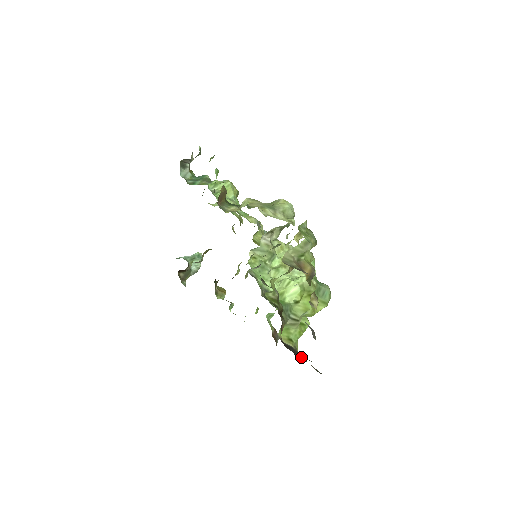
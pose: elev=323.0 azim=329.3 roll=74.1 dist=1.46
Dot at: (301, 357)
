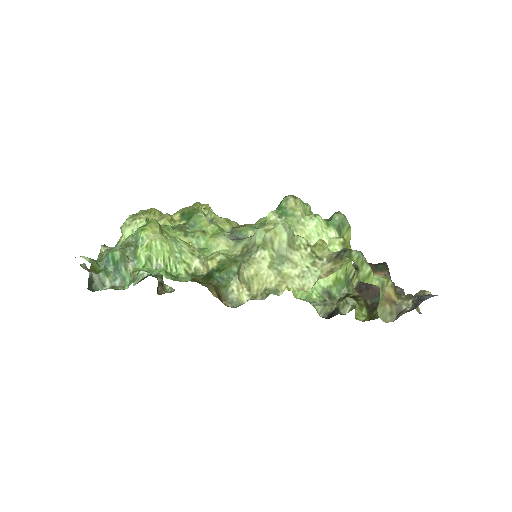
Dot at: occluded
